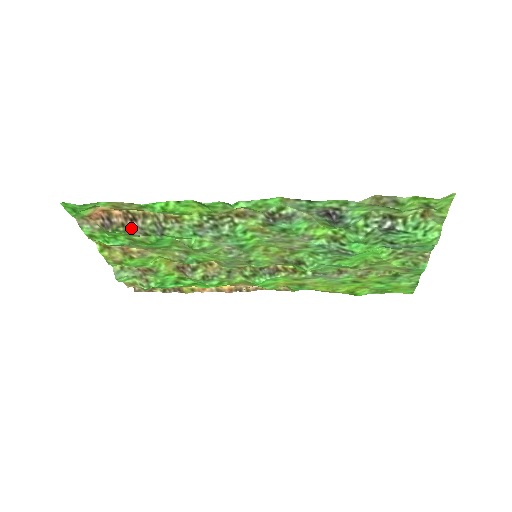
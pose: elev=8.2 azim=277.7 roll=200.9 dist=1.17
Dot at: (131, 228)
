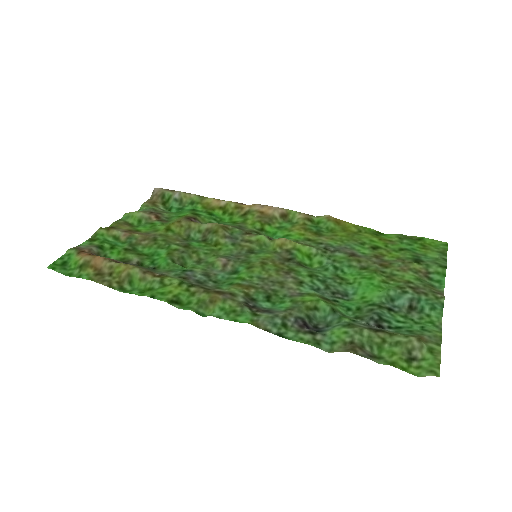
Dot at: (123, 263)
